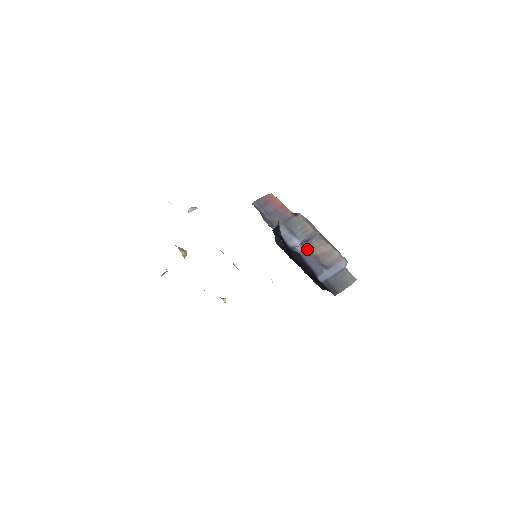
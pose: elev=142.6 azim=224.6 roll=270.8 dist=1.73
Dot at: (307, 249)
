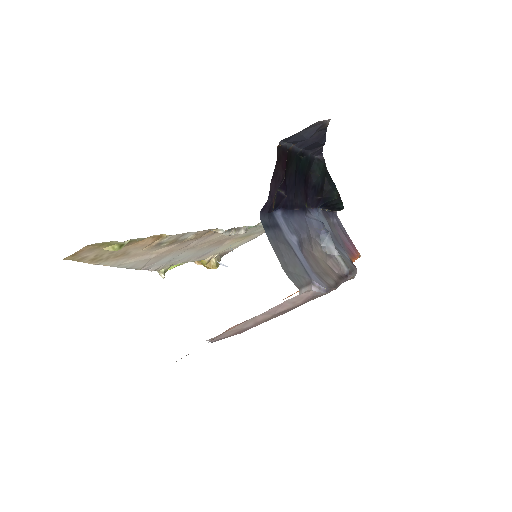
Dot at: (315, 238)
